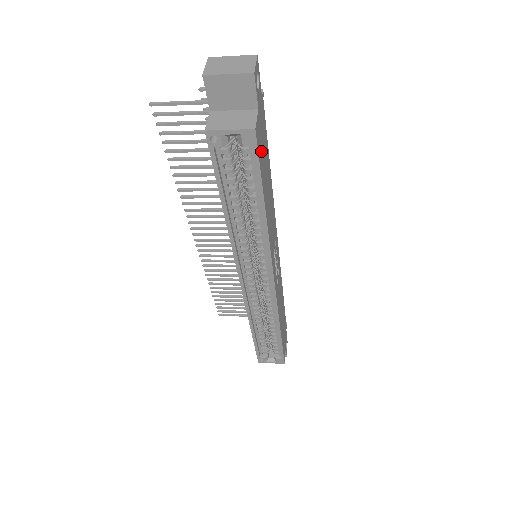
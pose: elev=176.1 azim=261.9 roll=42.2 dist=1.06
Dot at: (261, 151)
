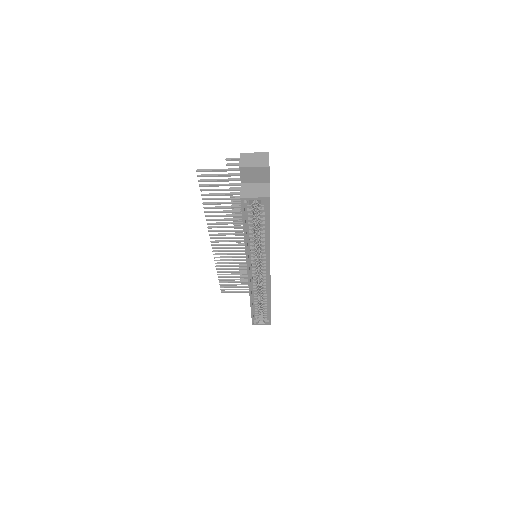
Dot at: occluded
